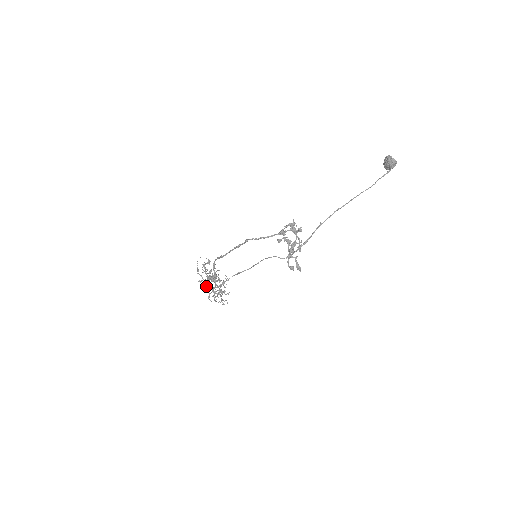
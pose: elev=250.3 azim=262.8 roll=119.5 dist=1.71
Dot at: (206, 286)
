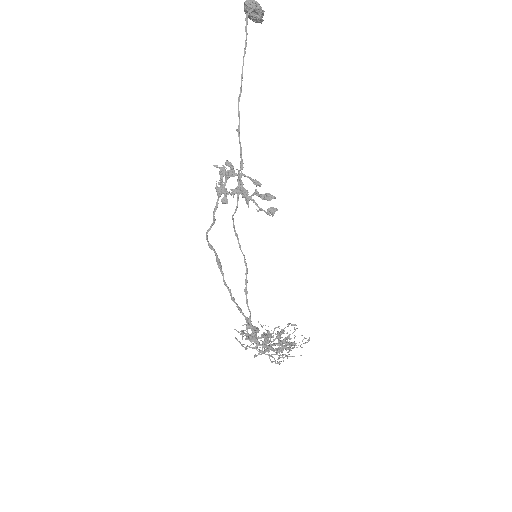
Dot at: (263, 353)
